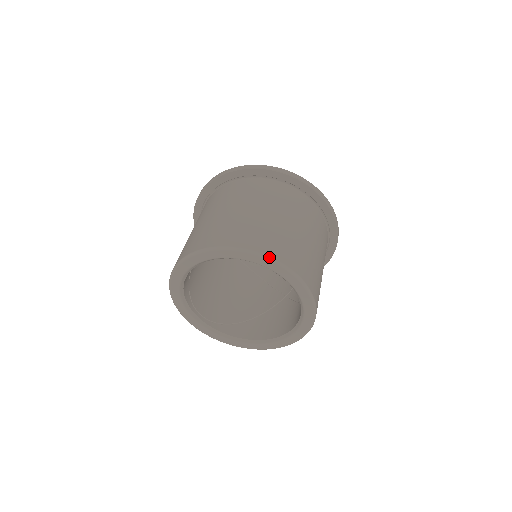
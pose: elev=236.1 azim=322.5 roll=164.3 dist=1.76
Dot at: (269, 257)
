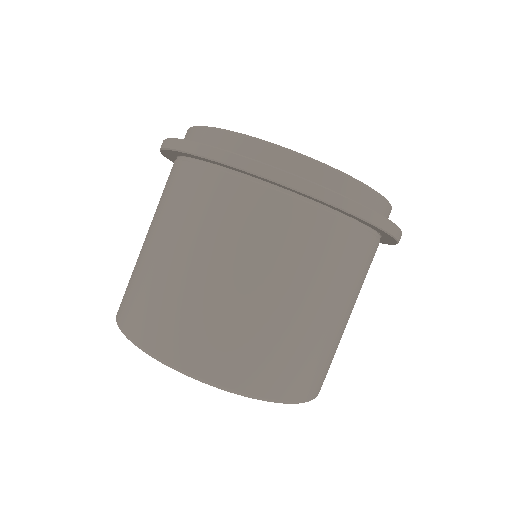
Dot at: (167, 364)
